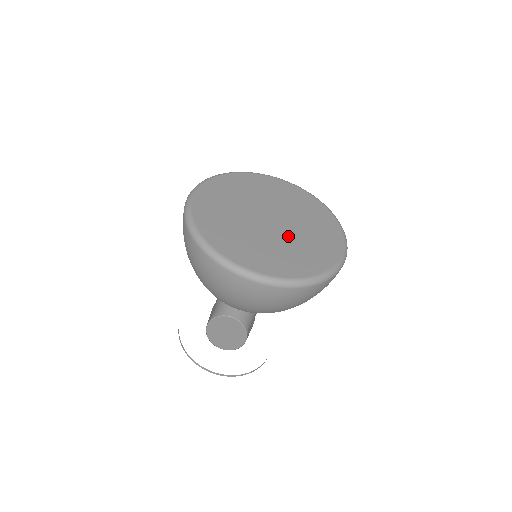
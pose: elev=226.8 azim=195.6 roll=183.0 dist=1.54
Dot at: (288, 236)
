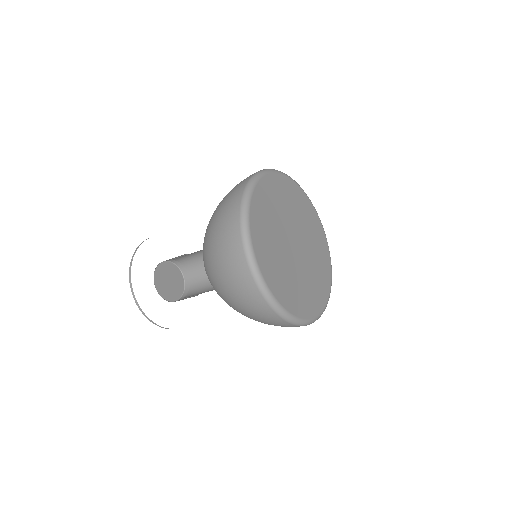
Dot at: (303, 269)
